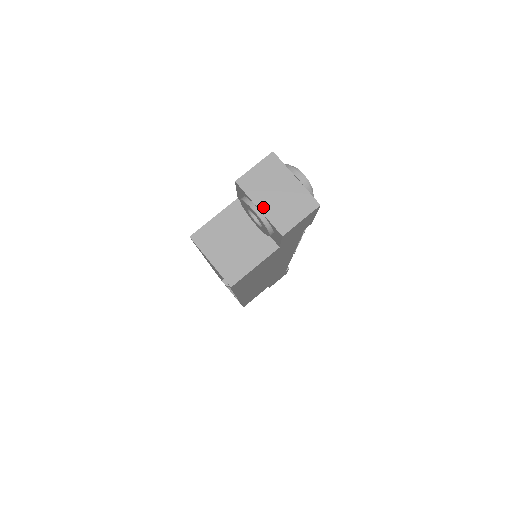
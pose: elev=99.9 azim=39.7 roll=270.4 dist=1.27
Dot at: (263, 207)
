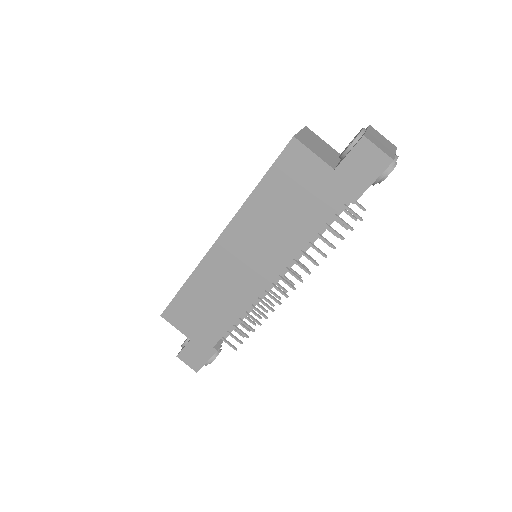
Dot at: (369, 132)
